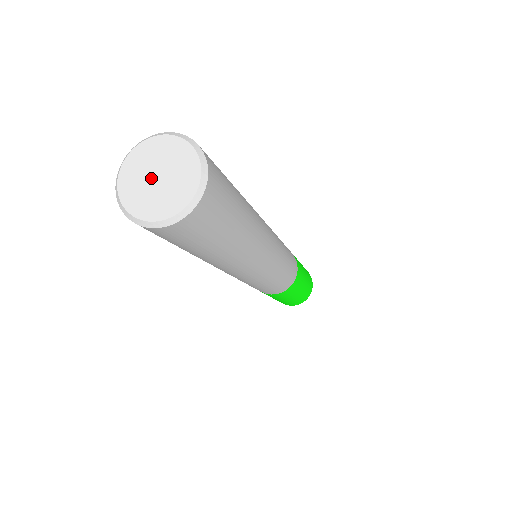
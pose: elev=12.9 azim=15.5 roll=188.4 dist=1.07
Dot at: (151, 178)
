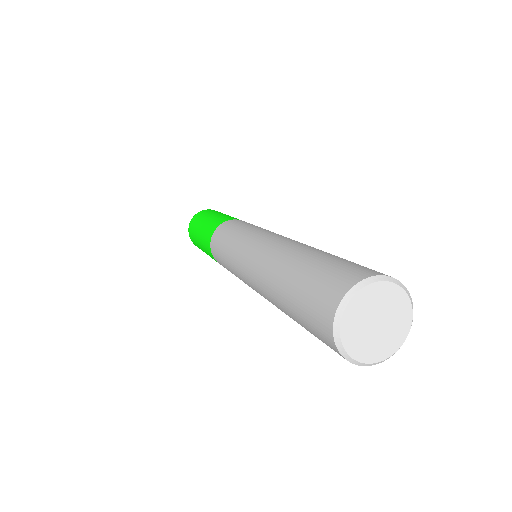
Dot at: (372, 327)
